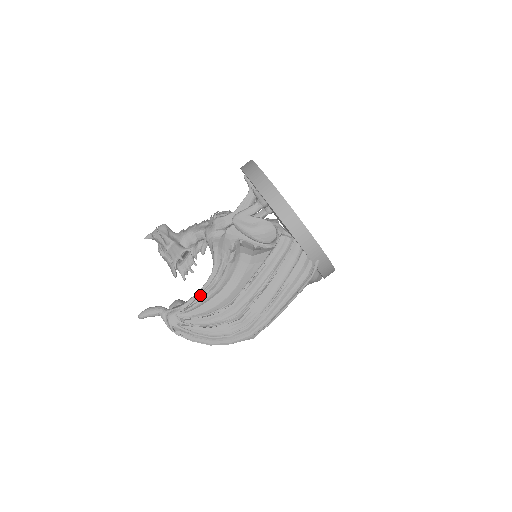
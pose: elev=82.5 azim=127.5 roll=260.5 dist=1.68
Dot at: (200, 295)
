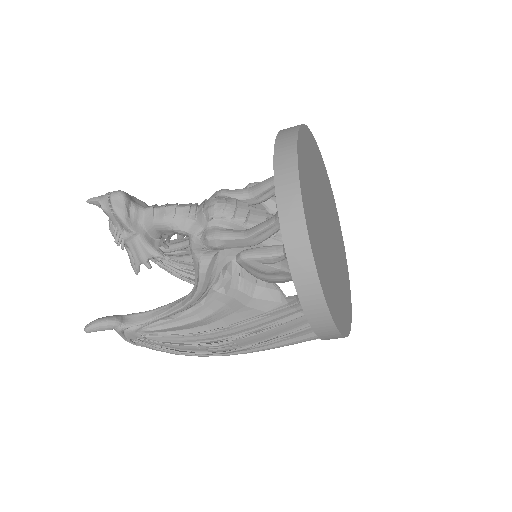
Dot at: (171, 316)
